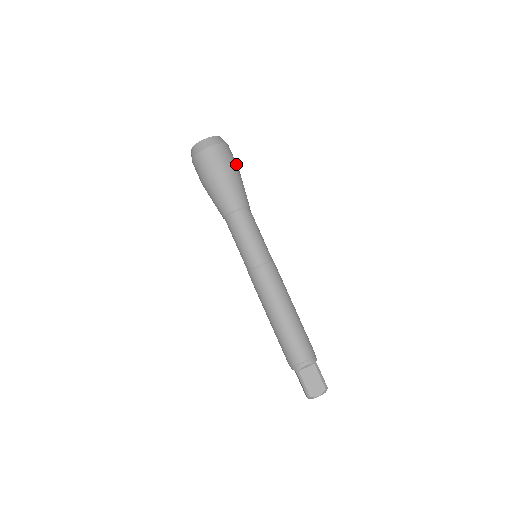
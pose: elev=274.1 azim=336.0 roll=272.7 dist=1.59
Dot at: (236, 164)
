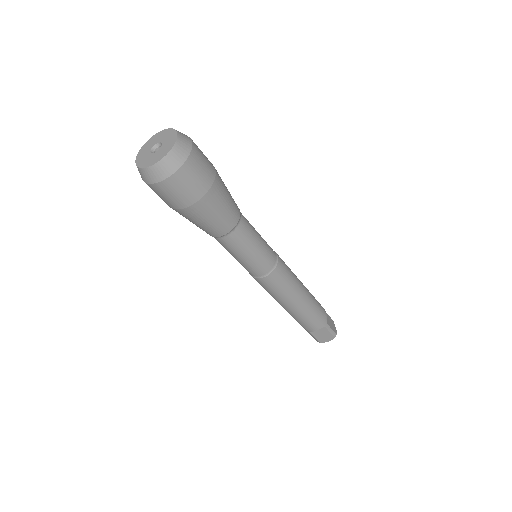
Dot at: (211, 176)
